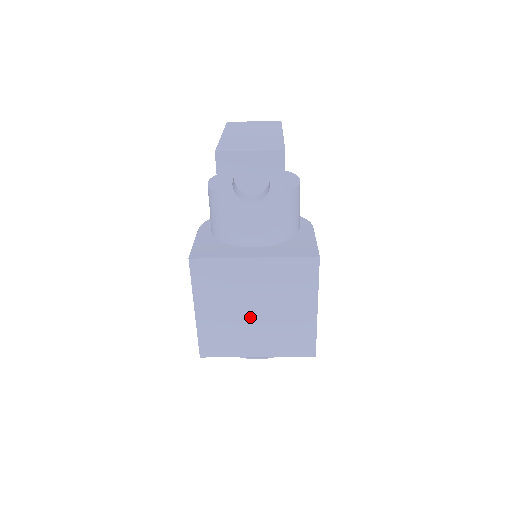
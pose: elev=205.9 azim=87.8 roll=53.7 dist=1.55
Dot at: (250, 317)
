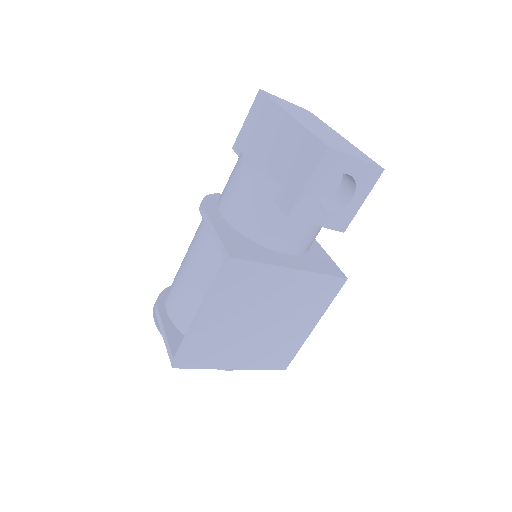
Dot at: (252, 329)
